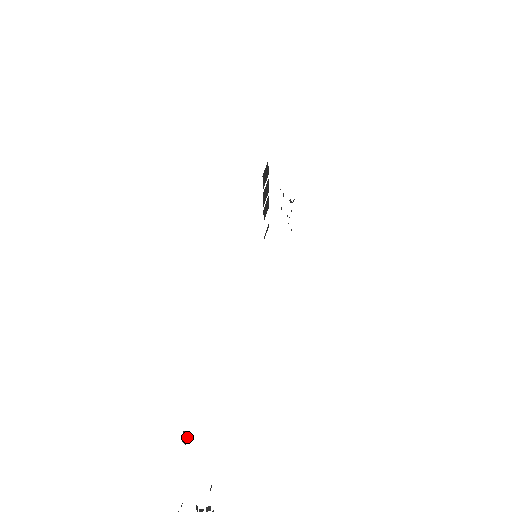
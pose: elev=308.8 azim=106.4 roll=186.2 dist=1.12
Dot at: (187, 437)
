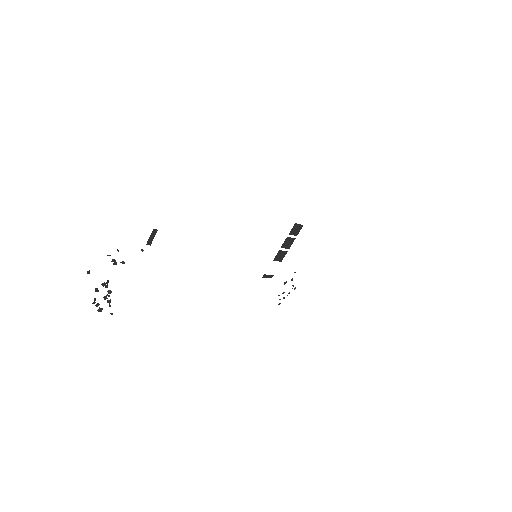
Dot at: (151, 243)
